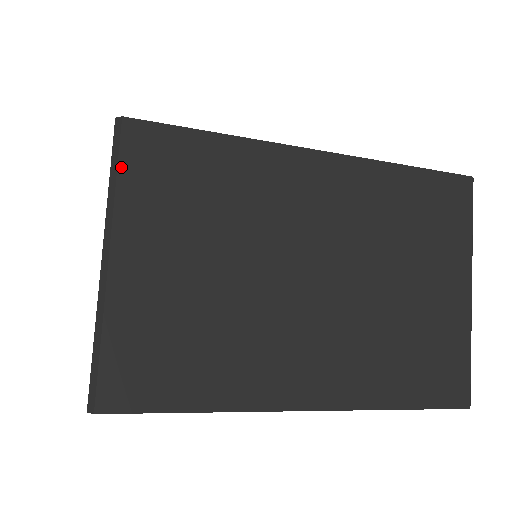
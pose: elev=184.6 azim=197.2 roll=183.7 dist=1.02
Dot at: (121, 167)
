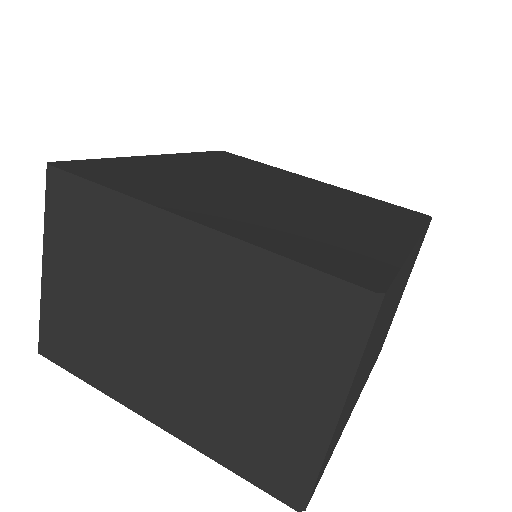
Dot at: (47, 203)
